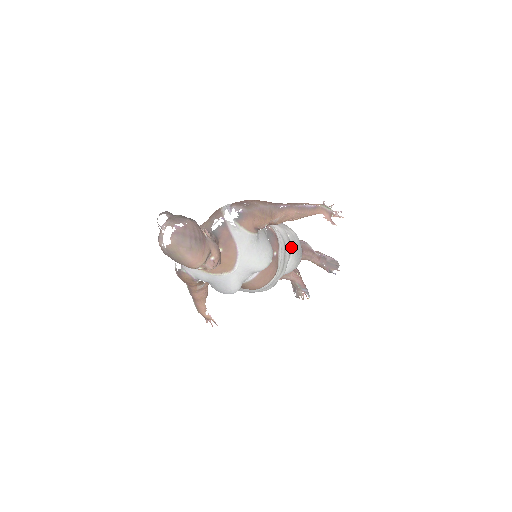
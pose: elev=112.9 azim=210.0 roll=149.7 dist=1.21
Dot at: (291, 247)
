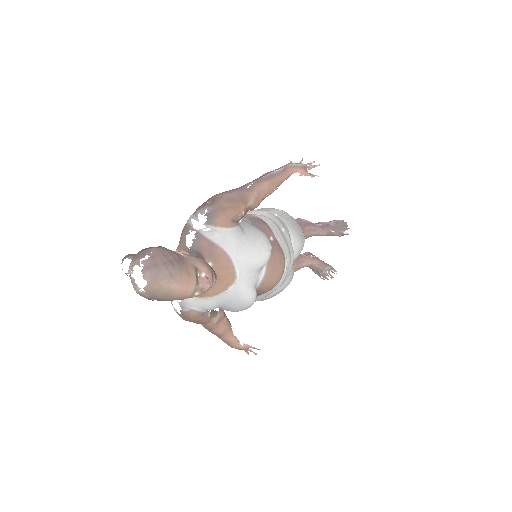
Dot at: (285, 225)
